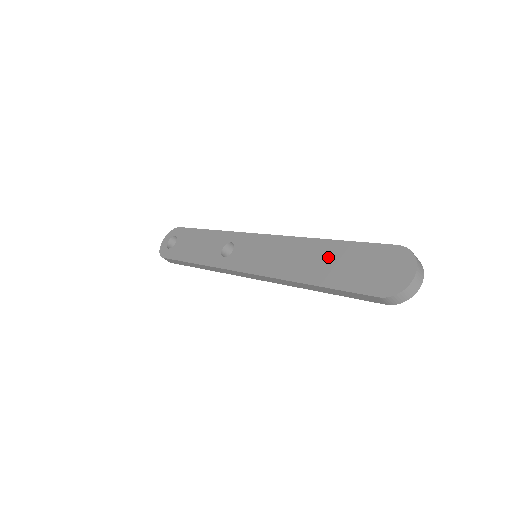
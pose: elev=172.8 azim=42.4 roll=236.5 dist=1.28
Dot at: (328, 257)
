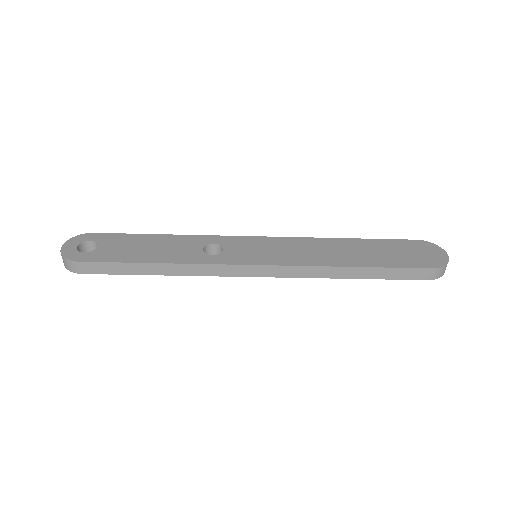
Dot at: (359, 248)
